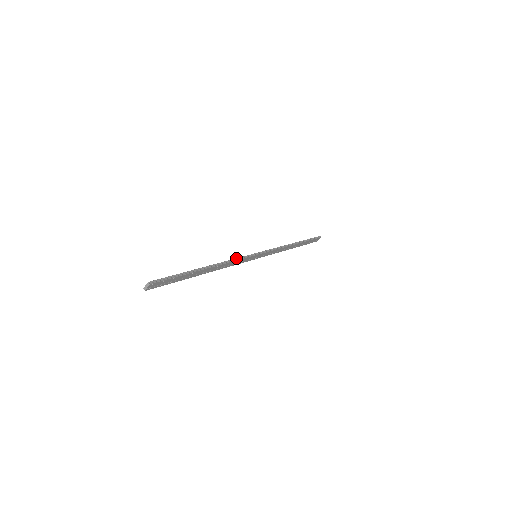
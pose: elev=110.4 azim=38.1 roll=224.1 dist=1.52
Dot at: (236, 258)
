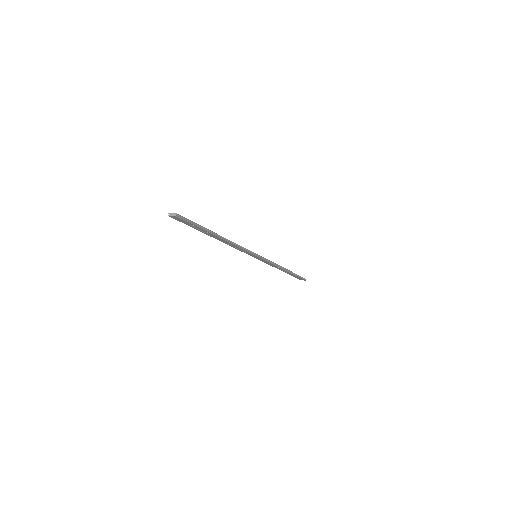
Dot at: occluded
